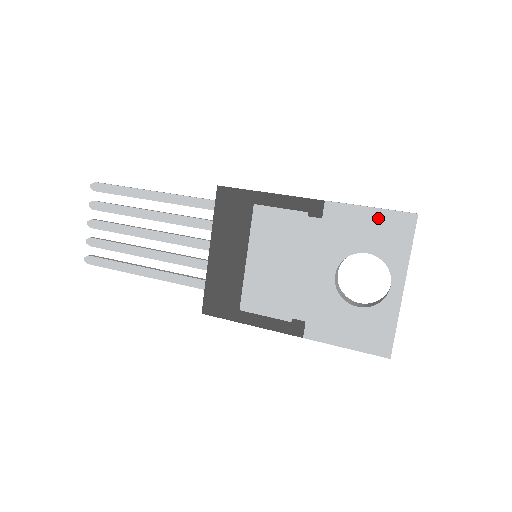
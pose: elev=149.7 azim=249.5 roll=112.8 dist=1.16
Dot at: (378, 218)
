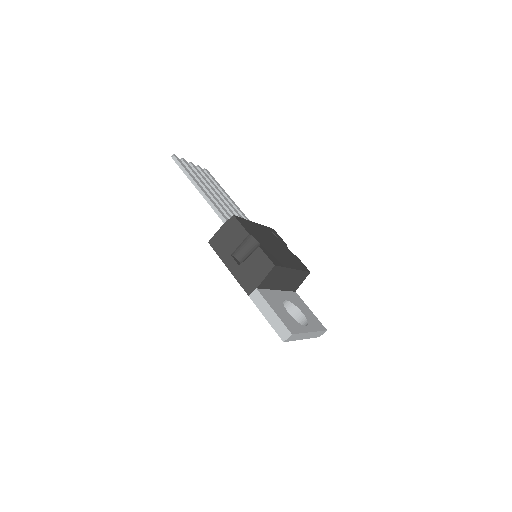
Dot at: occluded
